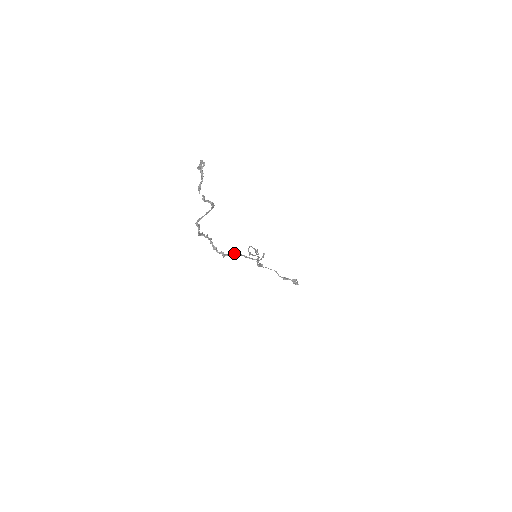
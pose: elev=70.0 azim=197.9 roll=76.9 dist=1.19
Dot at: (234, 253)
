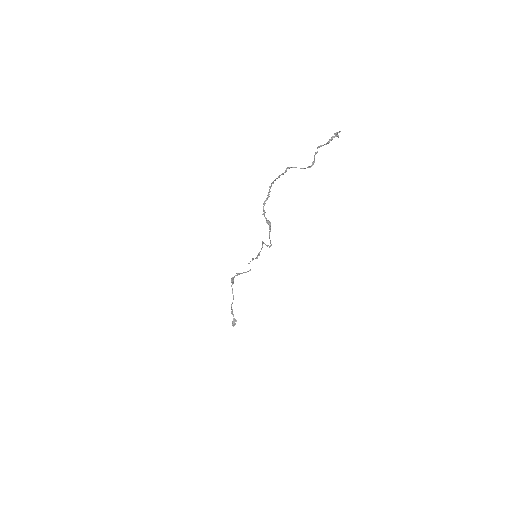
Dot at: (269, 221)
